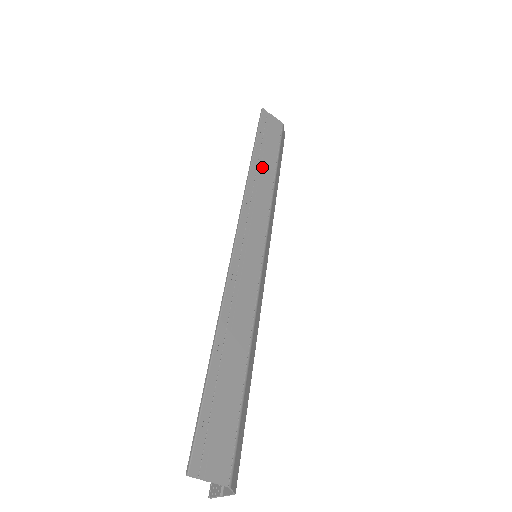
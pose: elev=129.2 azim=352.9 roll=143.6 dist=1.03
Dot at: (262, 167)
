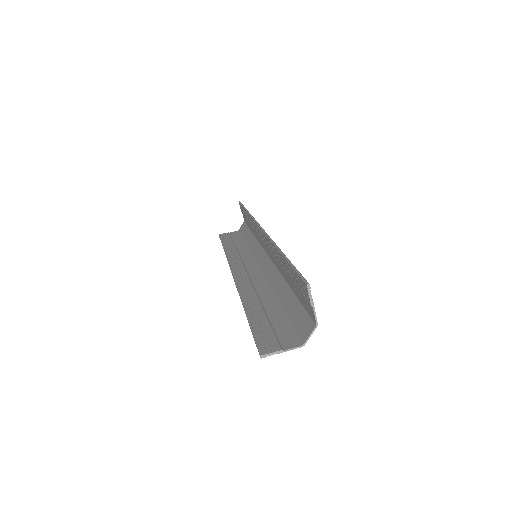
Dot at: occluded
